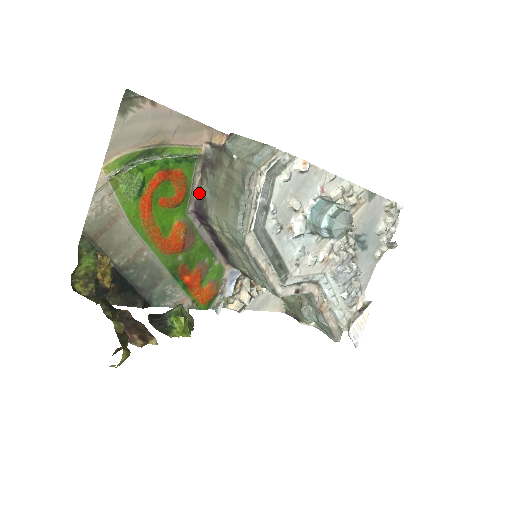
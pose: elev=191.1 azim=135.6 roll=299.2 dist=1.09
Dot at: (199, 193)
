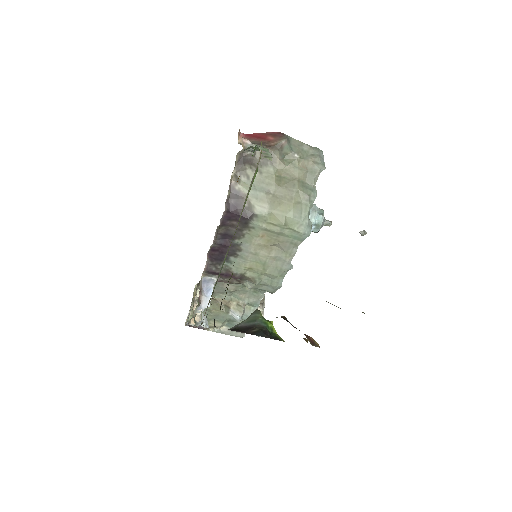
Dot at: (233, 191)
